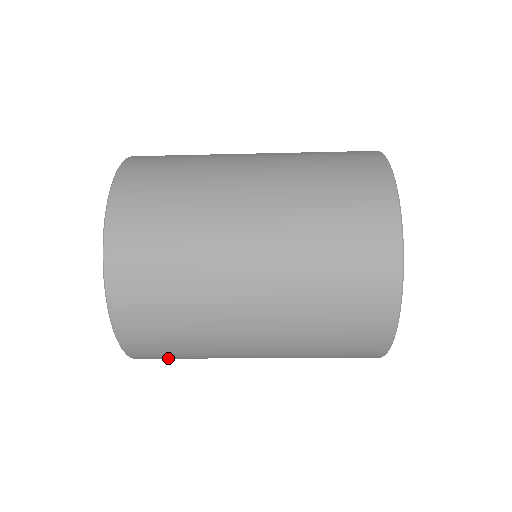
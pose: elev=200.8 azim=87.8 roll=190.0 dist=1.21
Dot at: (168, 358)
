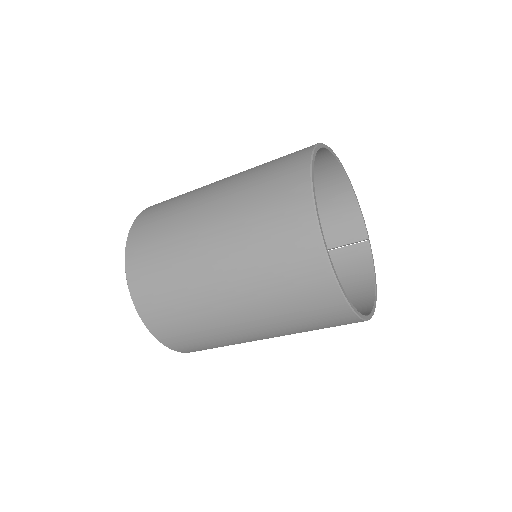
Dot at: occluded
